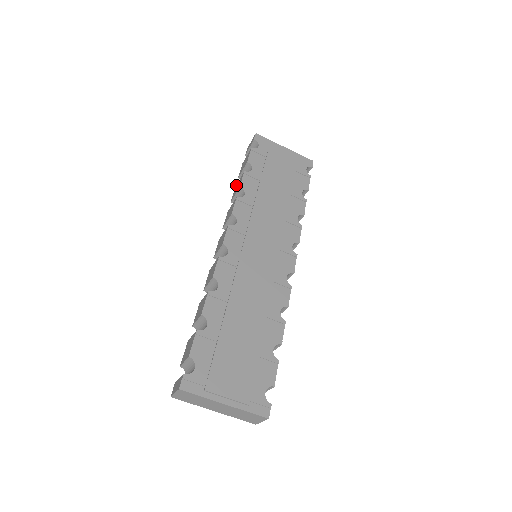
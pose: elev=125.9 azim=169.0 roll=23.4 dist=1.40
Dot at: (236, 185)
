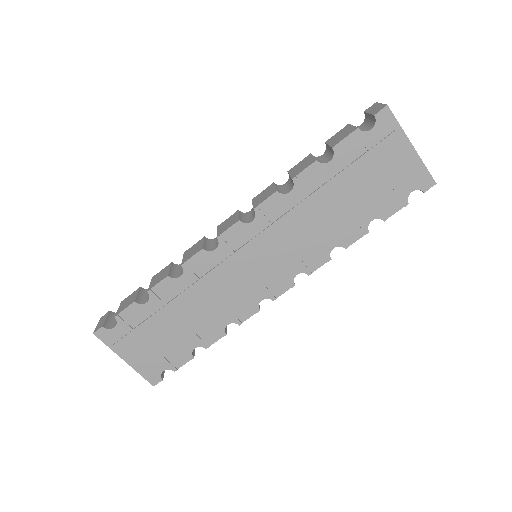
Dot at: (309, 156)
